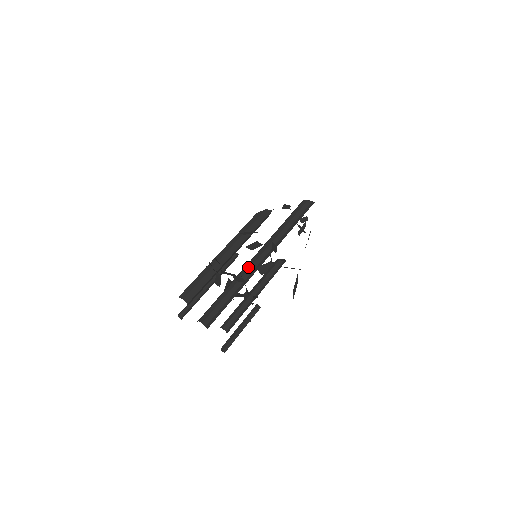
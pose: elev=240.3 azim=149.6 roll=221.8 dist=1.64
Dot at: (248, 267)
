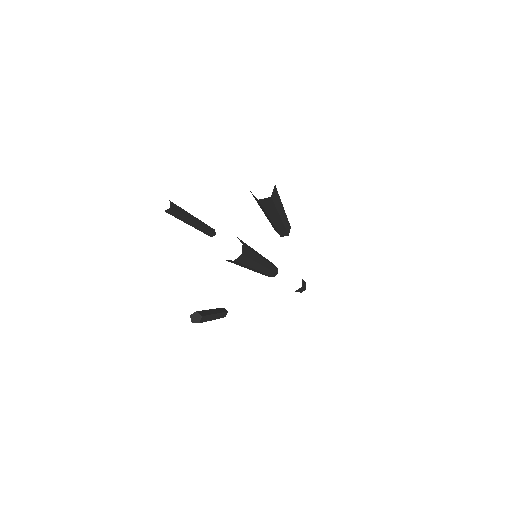
Dot at: occluded
